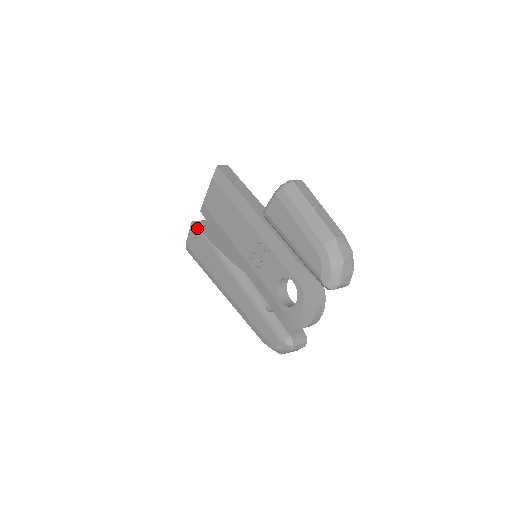
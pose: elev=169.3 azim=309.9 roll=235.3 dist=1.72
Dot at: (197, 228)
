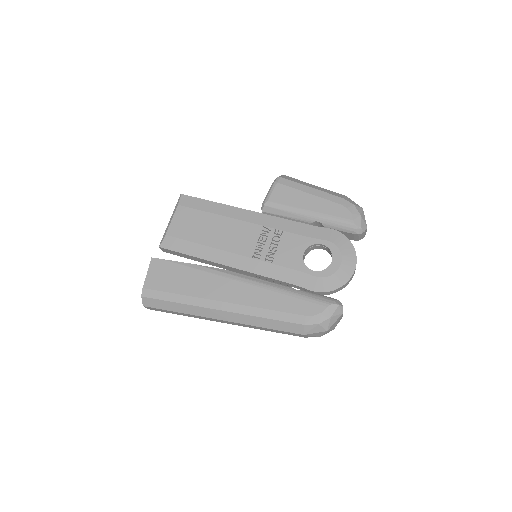
Dot at: (164, 260)
